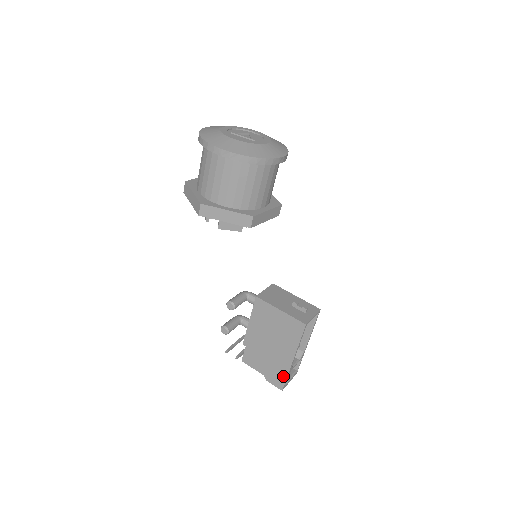
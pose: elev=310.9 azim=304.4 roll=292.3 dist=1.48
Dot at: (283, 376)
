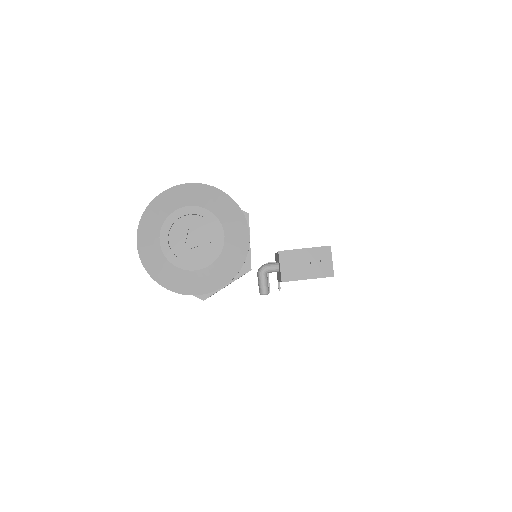
Dot at: occluded
